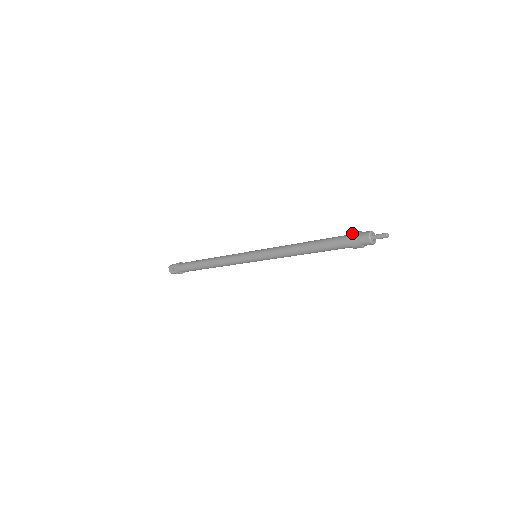
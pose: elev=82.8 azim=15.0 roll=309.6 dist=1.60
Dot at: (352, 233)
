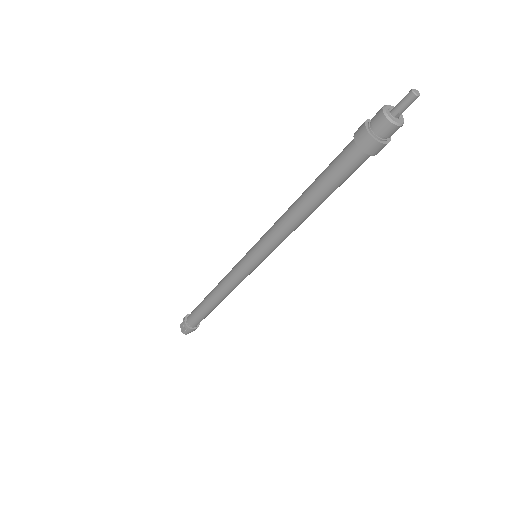
Dot at: occluded
